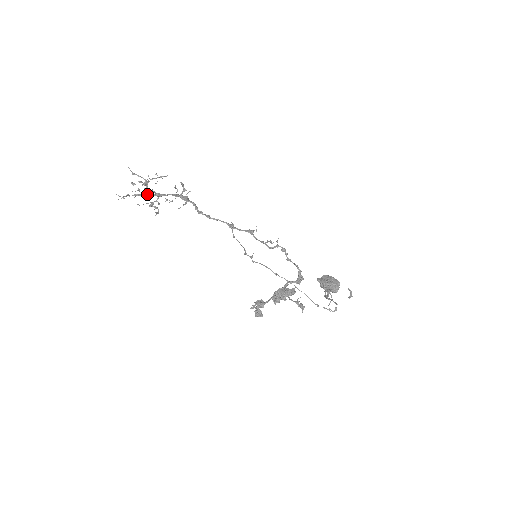
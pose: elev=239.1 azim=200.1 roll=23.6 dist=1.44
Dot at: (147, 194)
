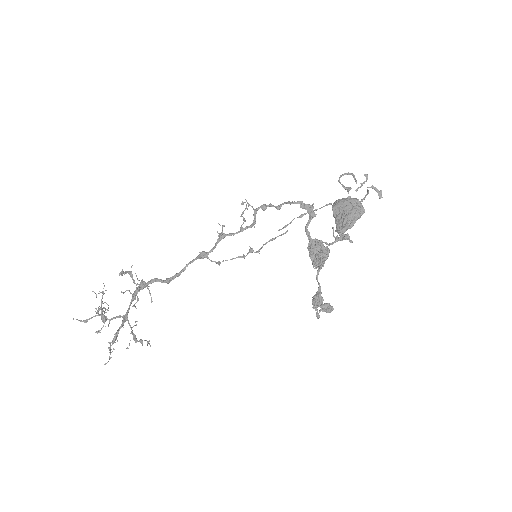
Dot at: occluded
